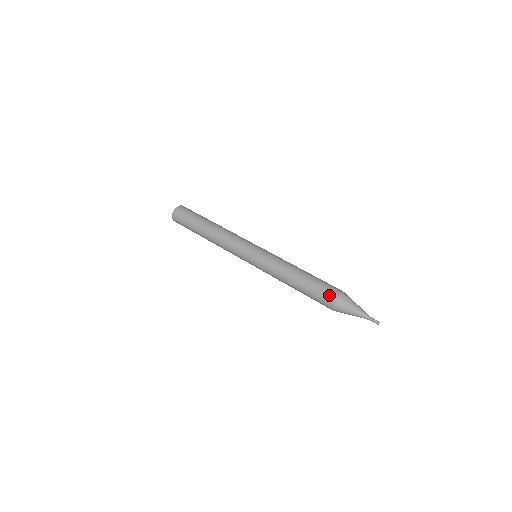
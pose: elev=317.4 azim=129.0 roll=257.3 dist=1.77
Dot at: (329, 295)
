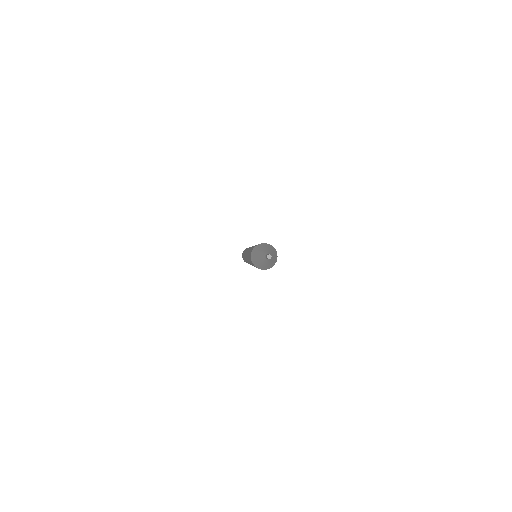
Dot at: (250, 256)
